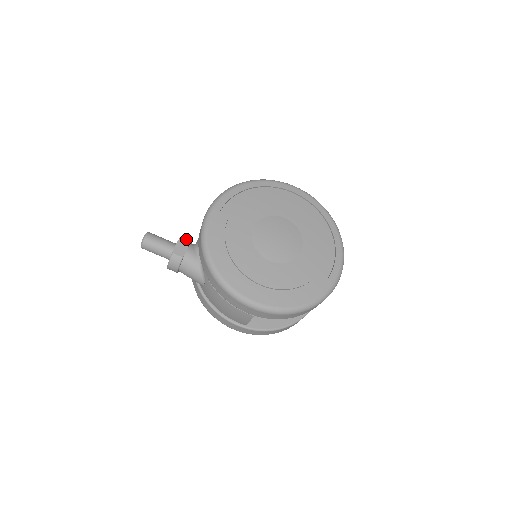
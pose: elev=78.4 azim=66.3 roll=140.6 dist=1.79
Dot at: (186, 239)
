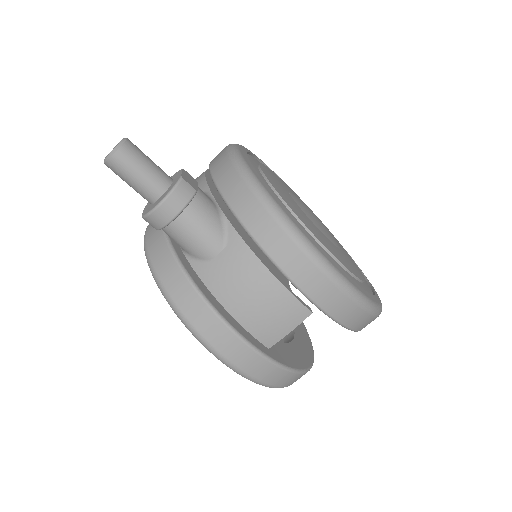
Dot at: occluded
